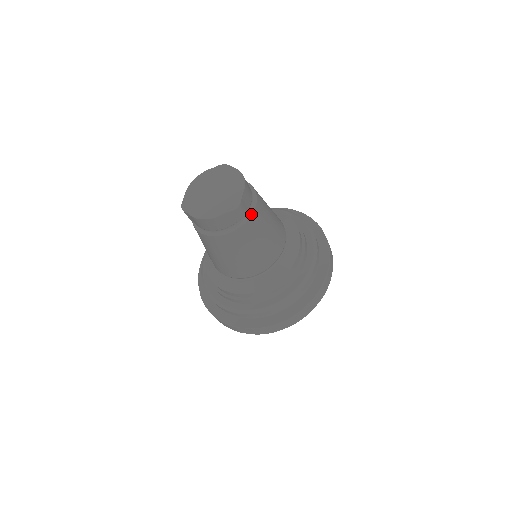
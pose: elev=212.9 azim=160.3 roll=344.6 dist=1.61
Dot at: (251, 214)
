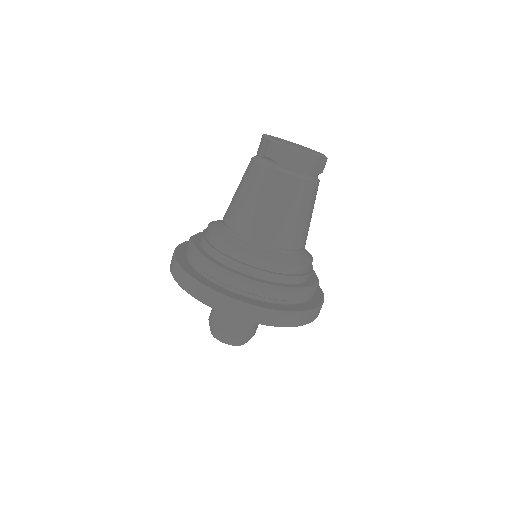
Dot at: occluded
